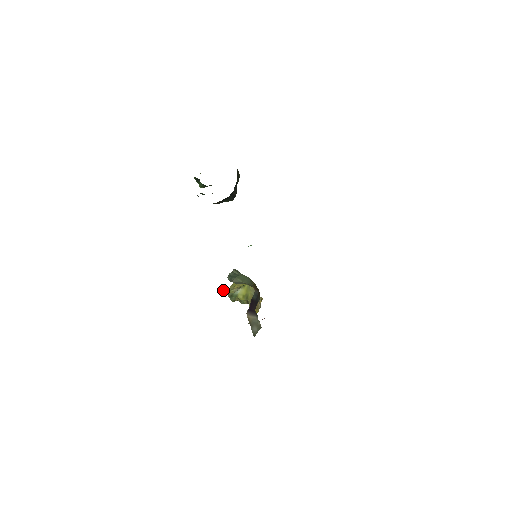
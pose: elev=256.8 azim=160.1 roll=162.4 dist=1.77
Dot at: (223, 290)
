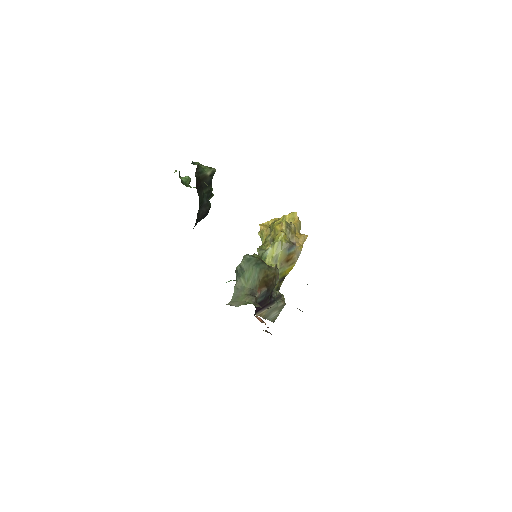
Dot at: (263, 232)
